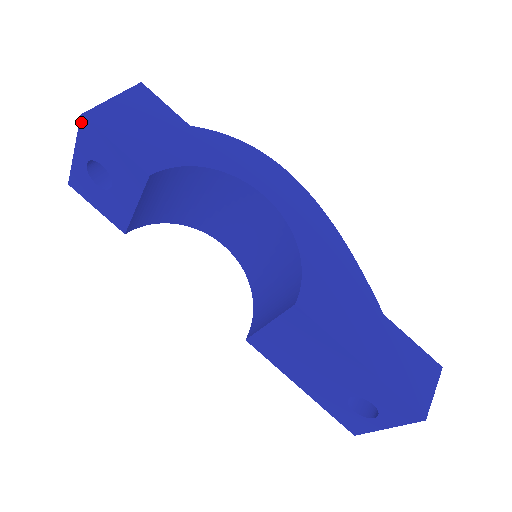
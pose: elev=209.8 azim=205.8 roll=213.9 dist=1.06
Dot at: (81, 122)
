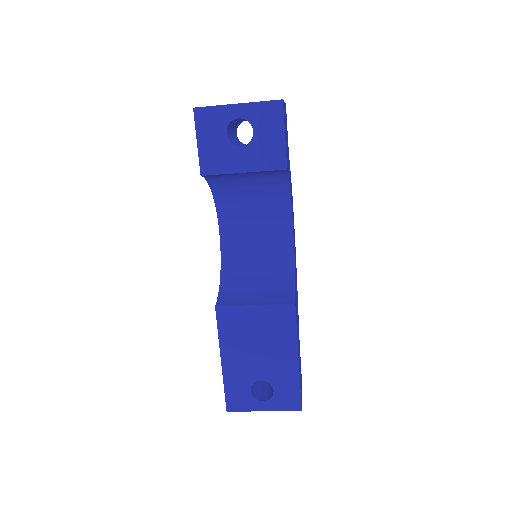
Dot at: (276, 102)
